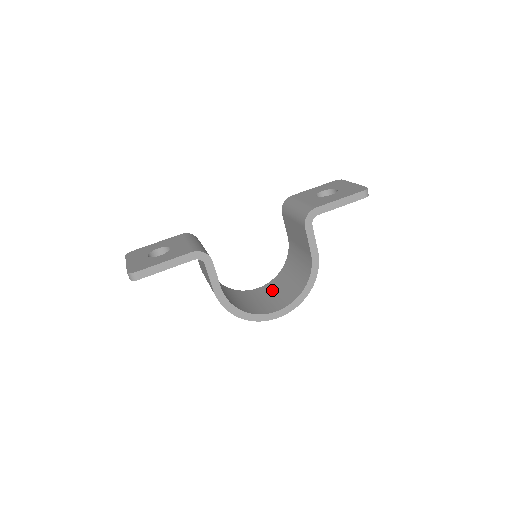
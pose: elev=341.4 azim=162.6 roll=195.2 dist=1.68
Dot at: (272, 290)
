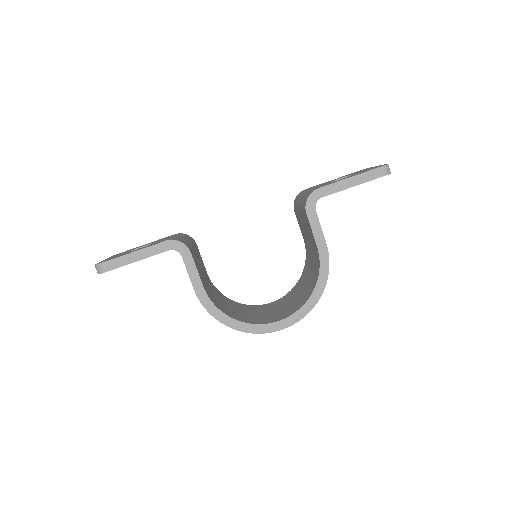
Dot at: (283, 302)
